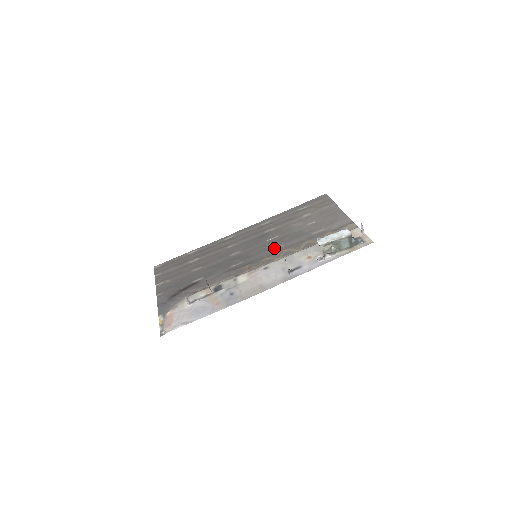
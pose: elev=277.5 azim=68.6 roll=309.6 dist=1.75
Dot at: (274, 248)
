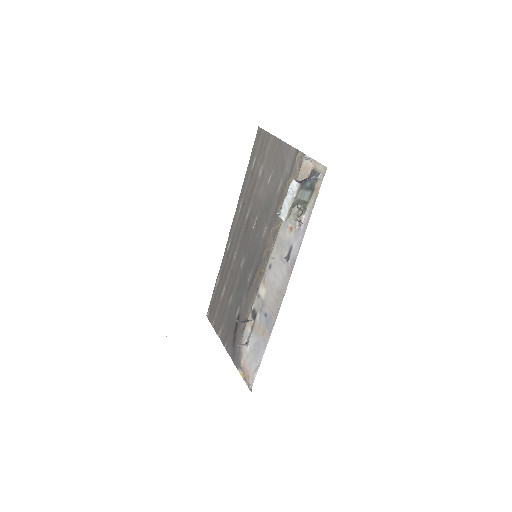
Dot at: (262, 235)
